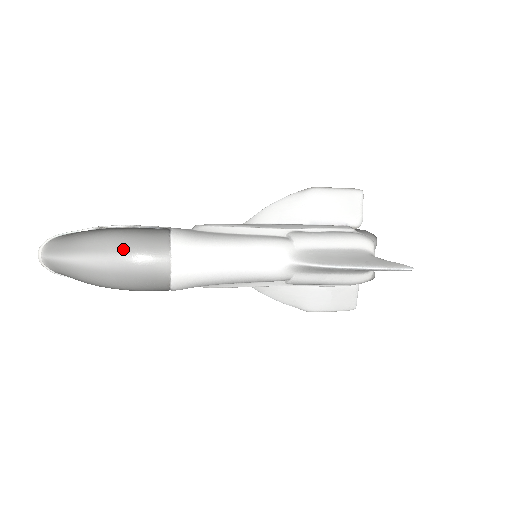
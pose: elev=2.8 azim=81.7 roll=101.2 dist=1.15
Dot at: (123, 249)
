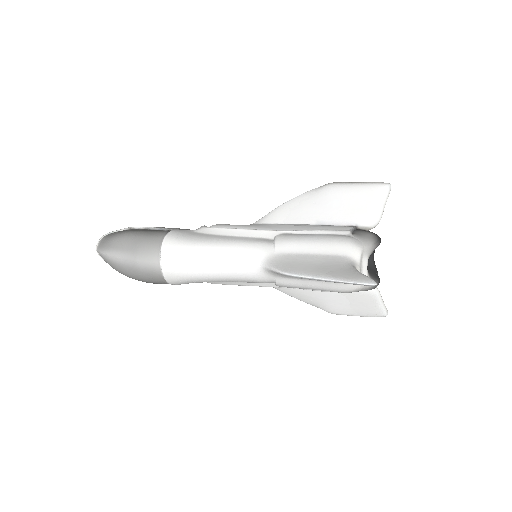
Dot at: (130, 248)
